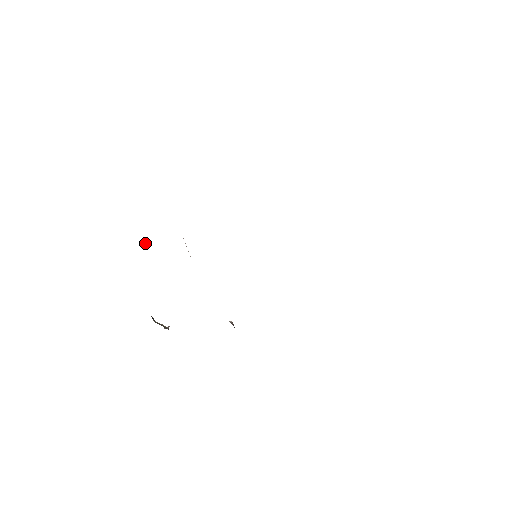
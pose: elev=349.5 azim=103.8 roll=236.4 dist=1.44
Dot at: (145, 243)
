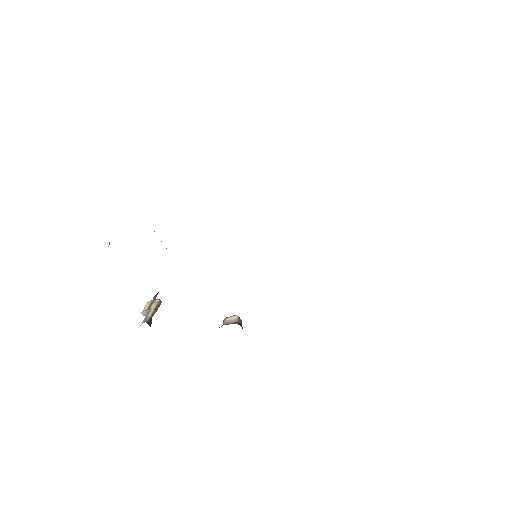
Dot at: (109, 244)
